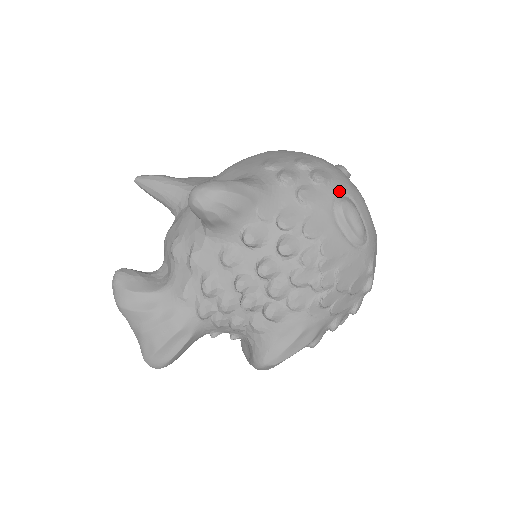
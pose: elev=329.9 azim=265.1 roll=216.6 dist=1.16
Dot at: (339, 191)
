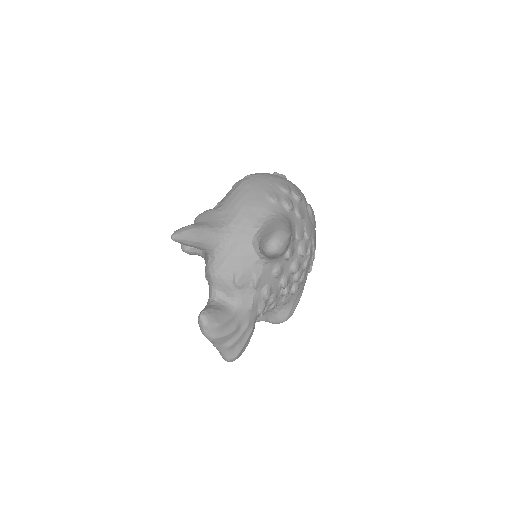
Dot at: (305, 200)
